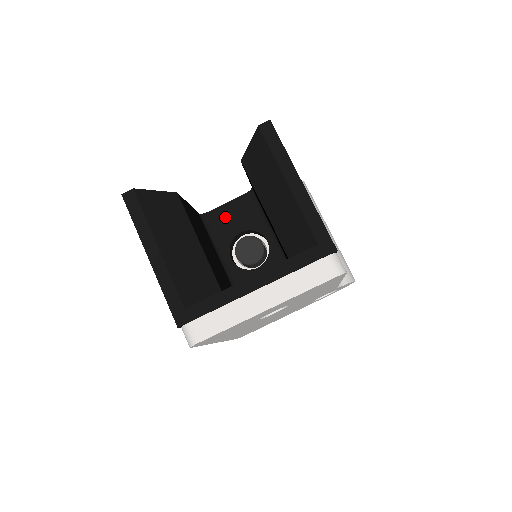
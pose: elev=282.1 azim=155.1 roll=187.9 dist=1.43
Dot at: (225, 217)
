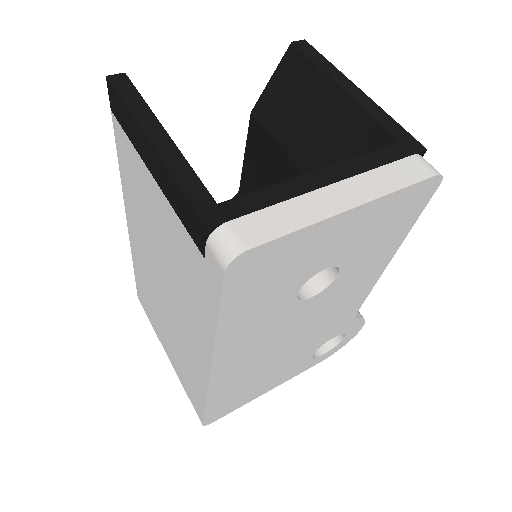
Dot at: occluded
